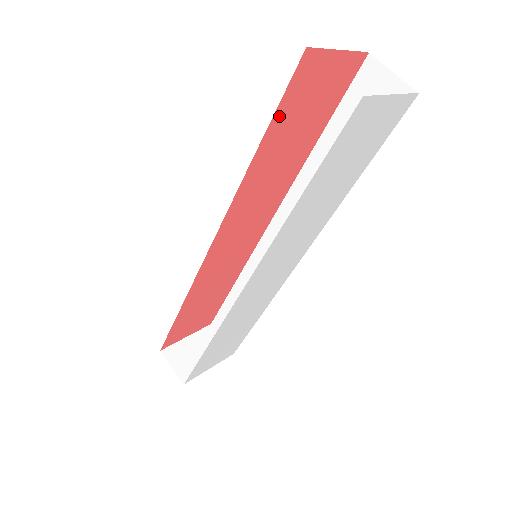
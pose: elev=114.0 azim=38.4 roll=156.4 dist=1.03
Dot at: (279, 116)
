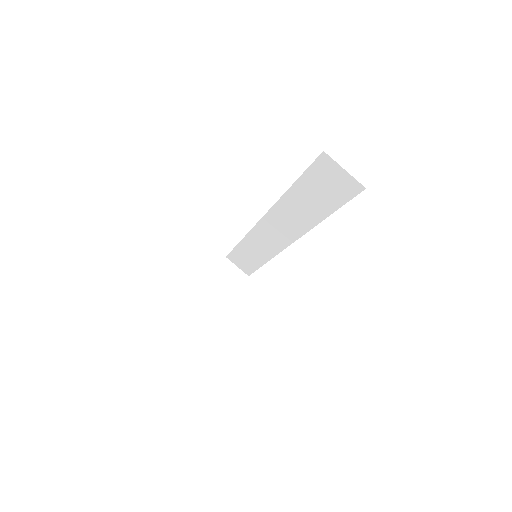
Dot at: occluded
